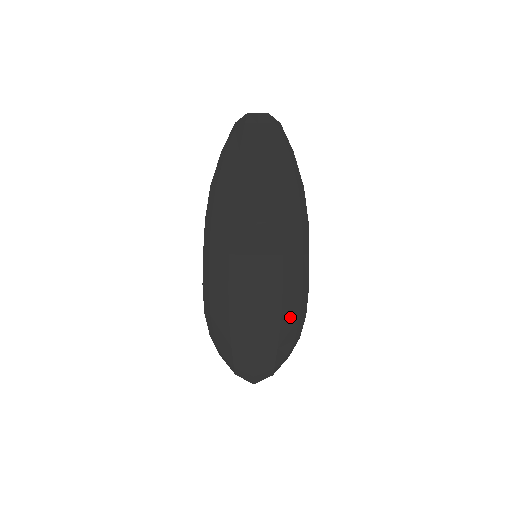
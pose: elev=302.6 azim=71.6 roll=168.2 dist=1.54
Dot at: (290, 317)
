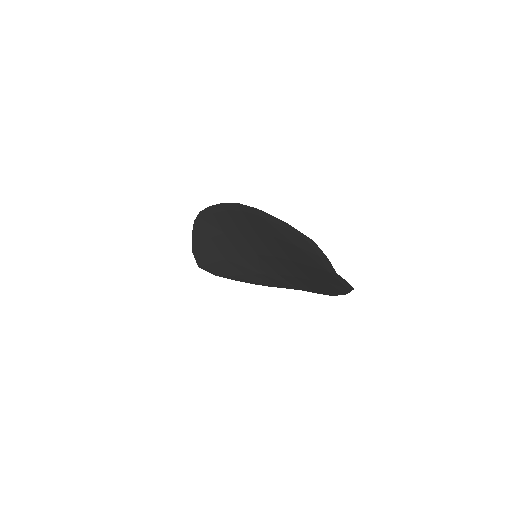
Dot at: (254, 279)
